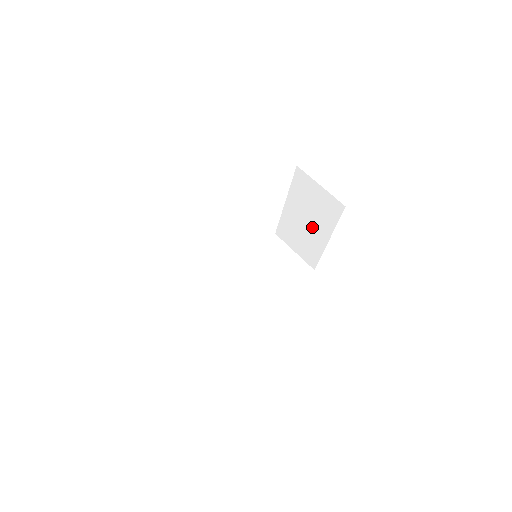
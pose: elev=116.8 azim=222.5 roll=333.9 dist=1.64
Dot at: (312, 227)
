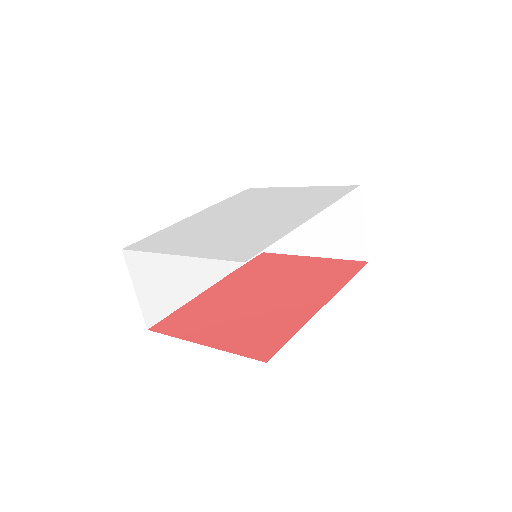
Dot at: (307, 232)
